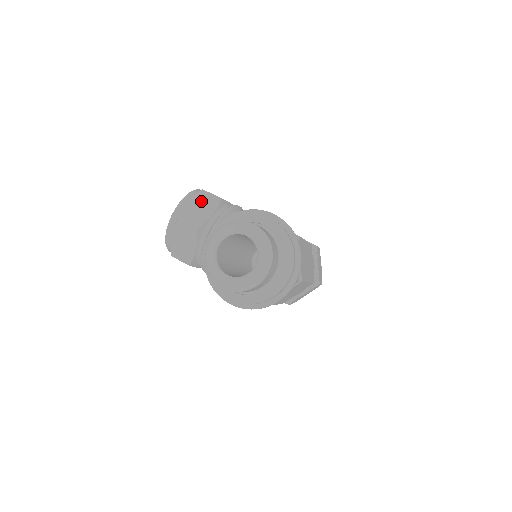
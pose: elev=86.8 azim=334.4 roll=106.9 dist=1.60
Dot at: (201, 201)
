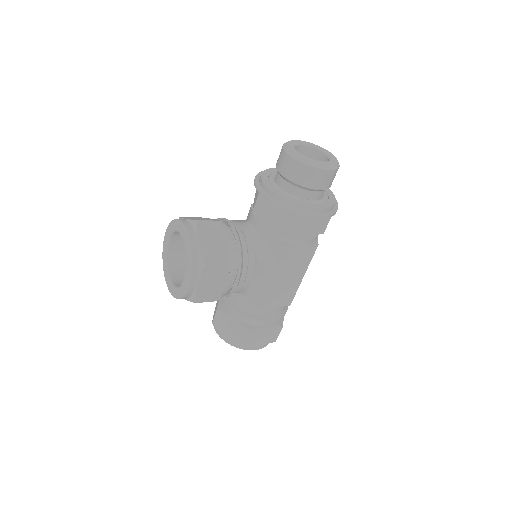
Dot at: occluded
